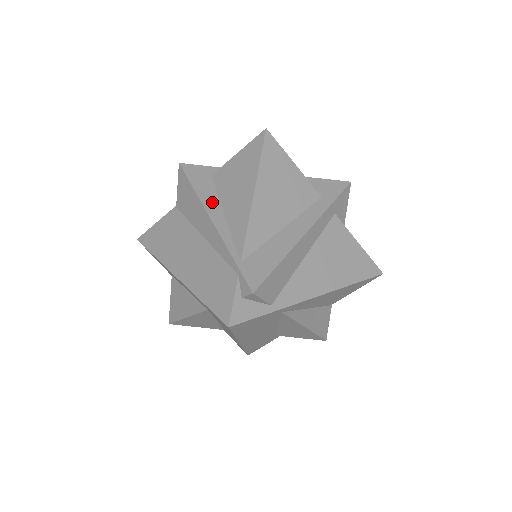
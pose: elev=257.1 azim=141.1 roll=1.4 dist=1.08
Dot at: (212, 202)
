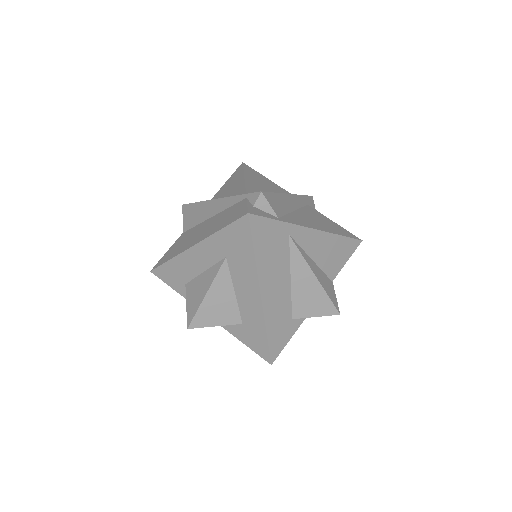
Dot at: occluded
